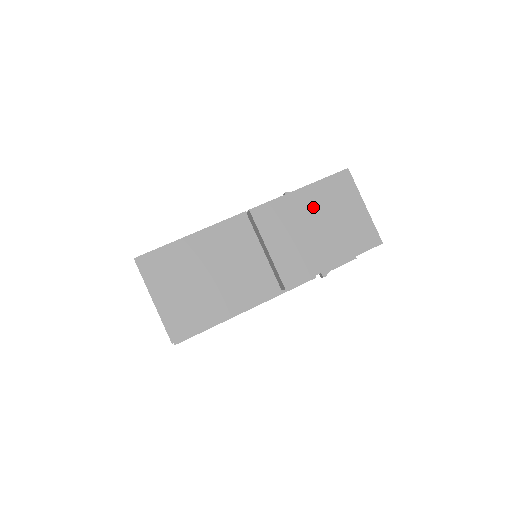
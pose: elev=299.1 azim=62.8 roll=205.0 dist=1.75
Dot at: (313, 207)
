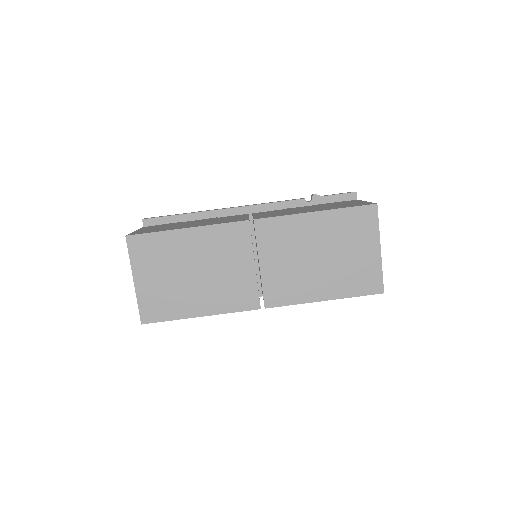
Dot at: (322, 235)
